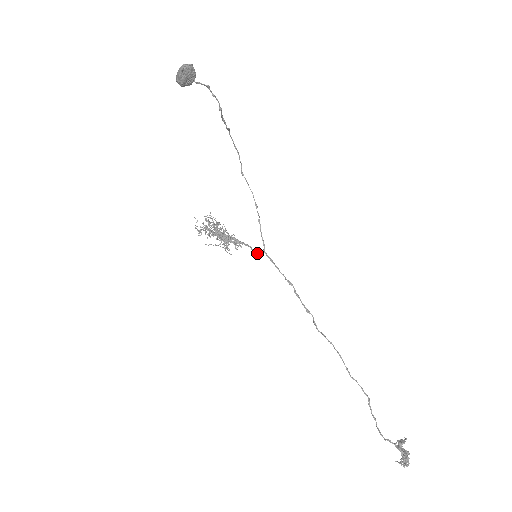
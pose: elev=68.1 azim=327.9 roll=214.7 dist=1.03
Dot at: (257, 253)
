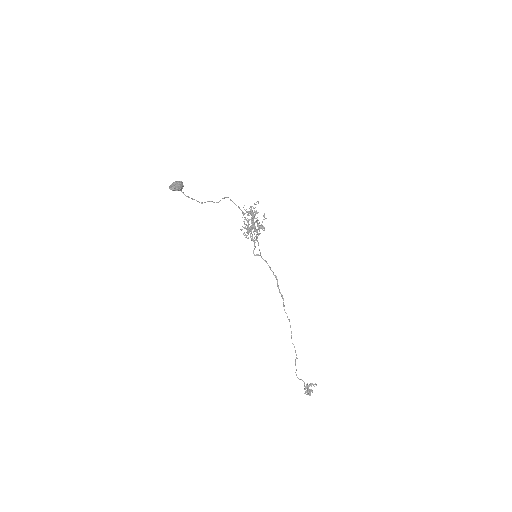
Dot at: occluded
